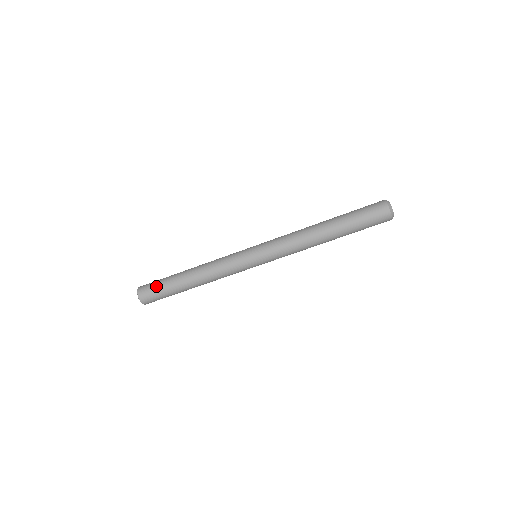
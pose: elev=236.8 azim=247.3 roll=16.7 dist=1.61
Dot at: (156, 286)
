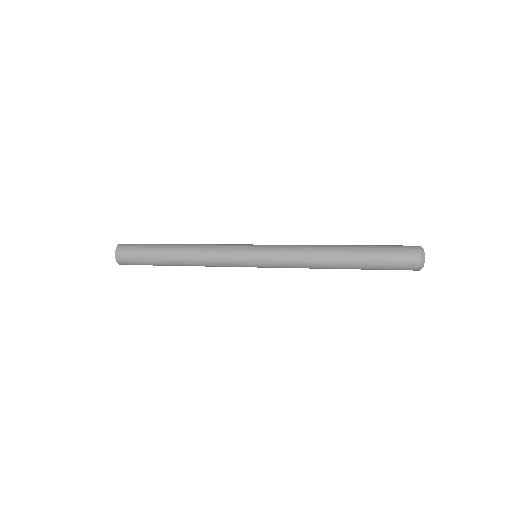
Dot at: (137, 252)
